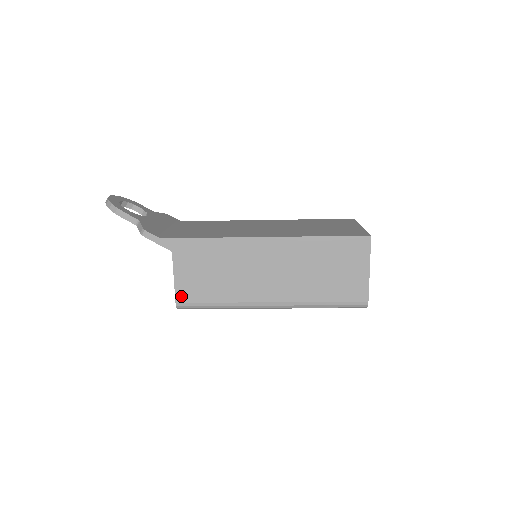
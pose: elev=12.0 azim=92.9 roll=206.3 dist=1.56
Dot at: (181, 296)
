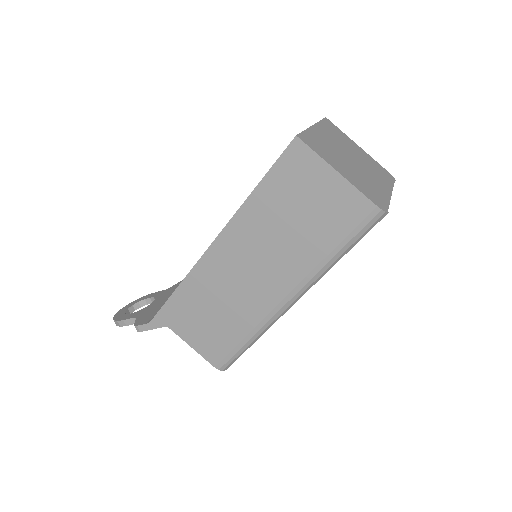
Dot at: (212, 358)
